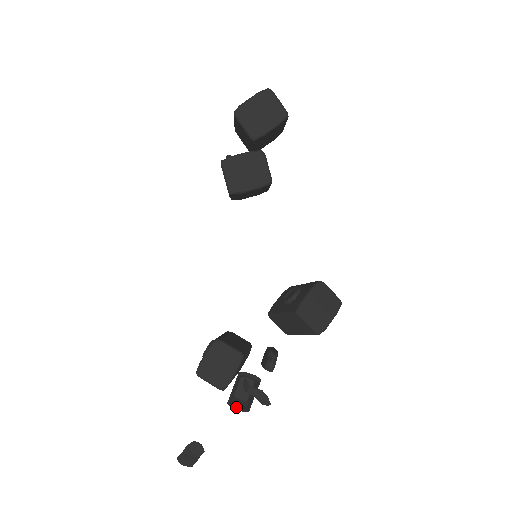
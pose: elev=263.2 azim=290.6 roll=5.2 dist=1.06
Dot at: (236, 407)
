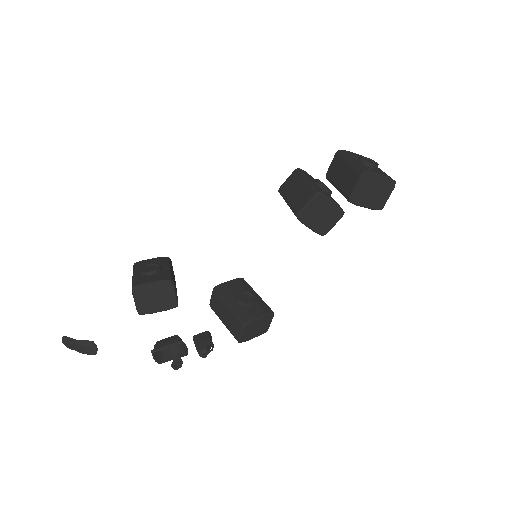
Dot at: (155, 357)
